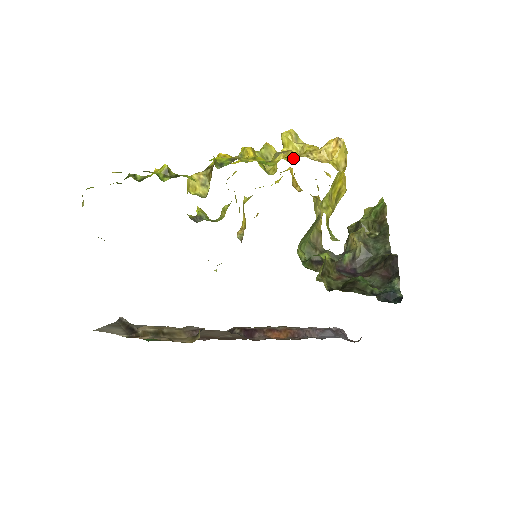
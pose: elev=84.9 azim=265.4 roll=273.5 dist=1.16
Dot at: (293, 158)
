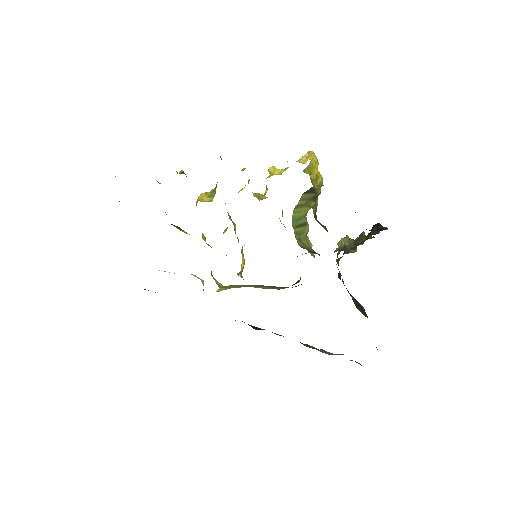
Dot at: occluded
